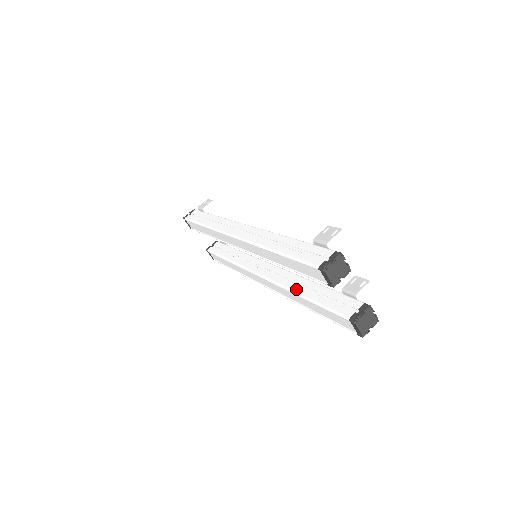
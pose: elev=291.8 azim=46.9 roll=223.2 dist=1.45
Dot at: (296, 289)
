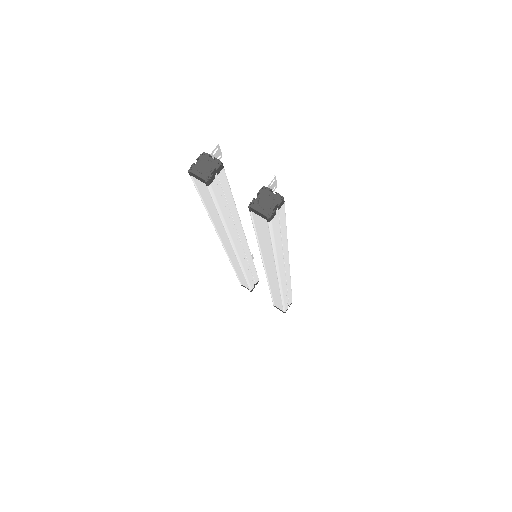
Dot at: occluded
